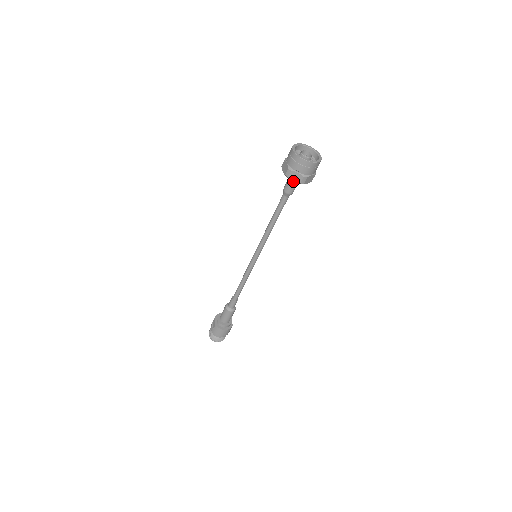
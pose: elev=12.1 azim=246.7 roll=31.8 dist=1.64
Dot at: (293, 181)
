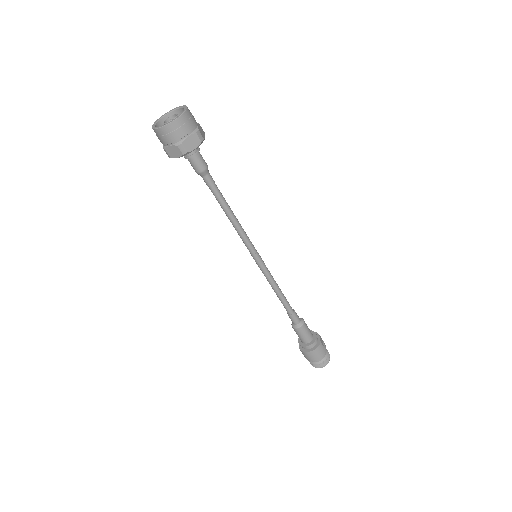
Dot at: occluded
